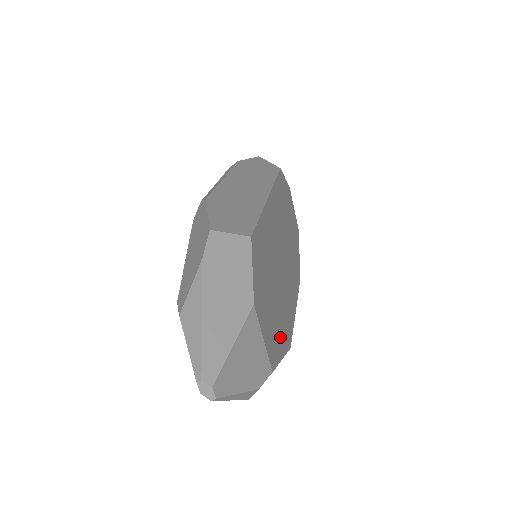
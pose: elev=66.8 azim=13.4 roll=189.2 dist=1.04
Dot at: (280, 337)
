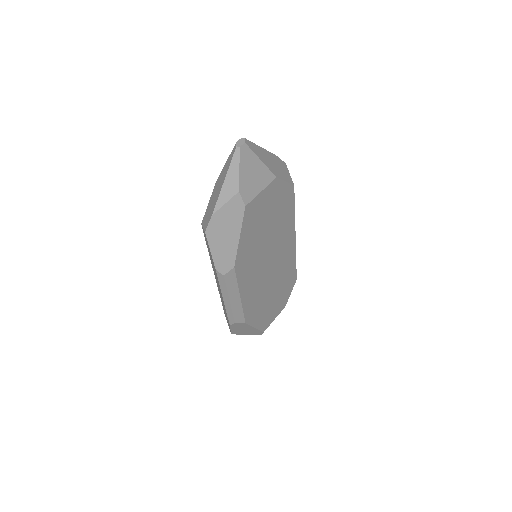
Dot at: (248, 237)
